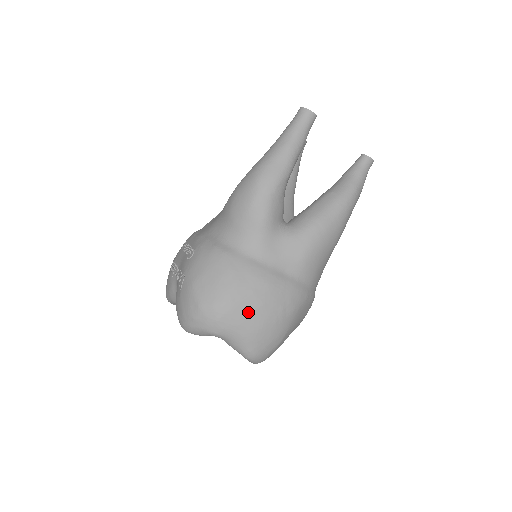
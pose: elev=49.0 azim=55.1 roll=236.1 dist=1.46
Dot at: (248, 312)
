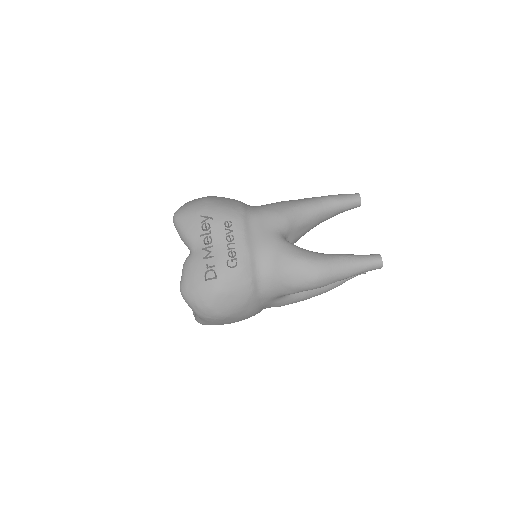
Dot at: (227, 322)
